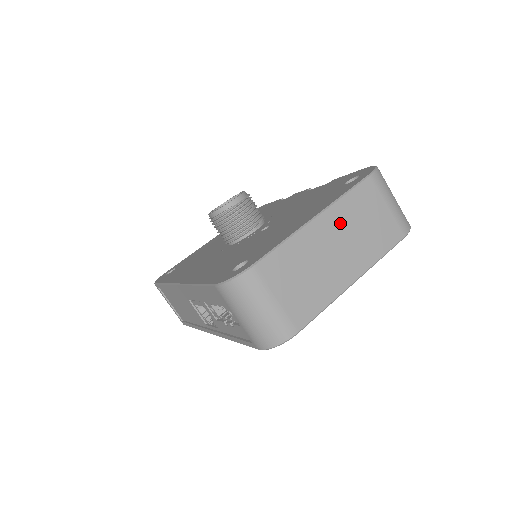
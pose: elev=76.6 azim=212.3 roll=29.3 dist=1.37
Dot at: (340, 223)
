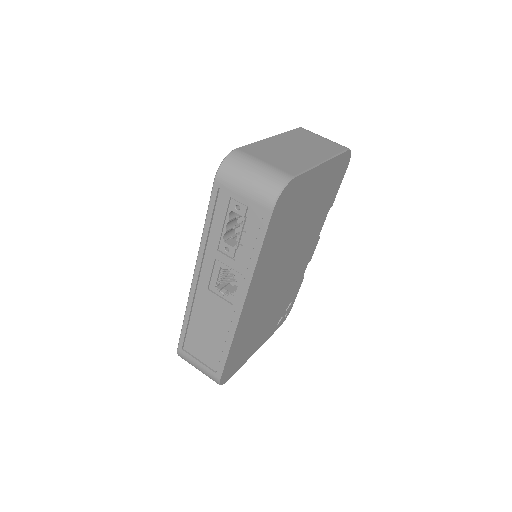
Dot at: (292, 140)
